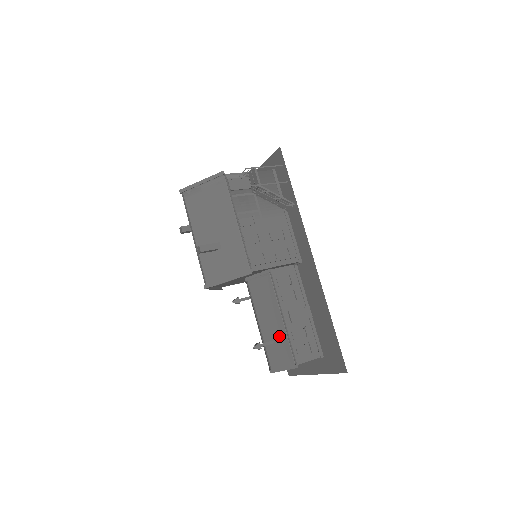
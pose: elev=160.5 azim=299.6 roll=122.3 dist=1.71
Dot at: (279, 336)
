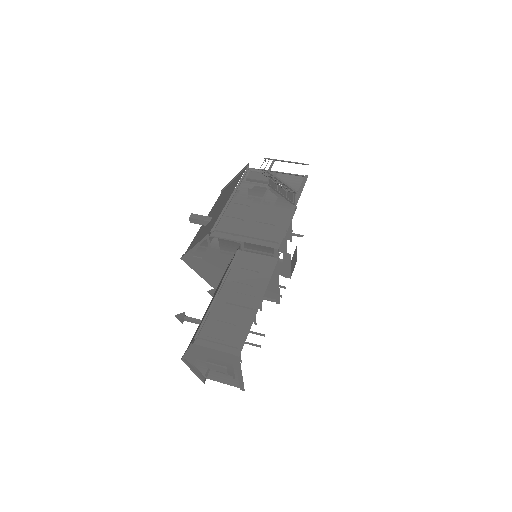
Dot at: (206, 312)
